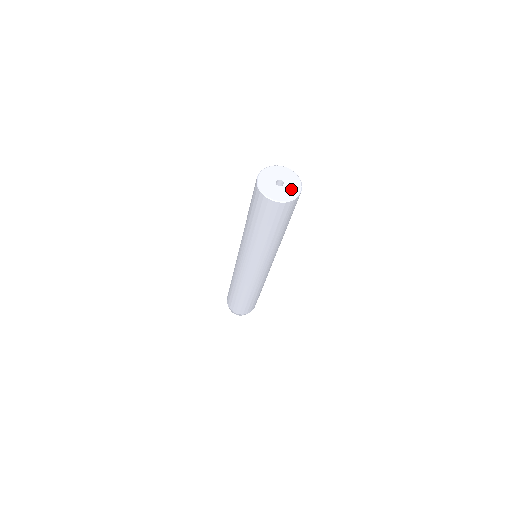
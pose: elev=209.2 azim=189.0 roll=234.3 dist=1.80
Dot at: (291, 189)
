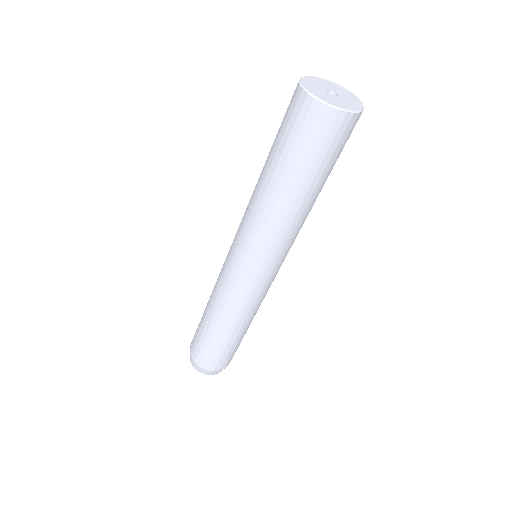
Dot at: (350, 98)
